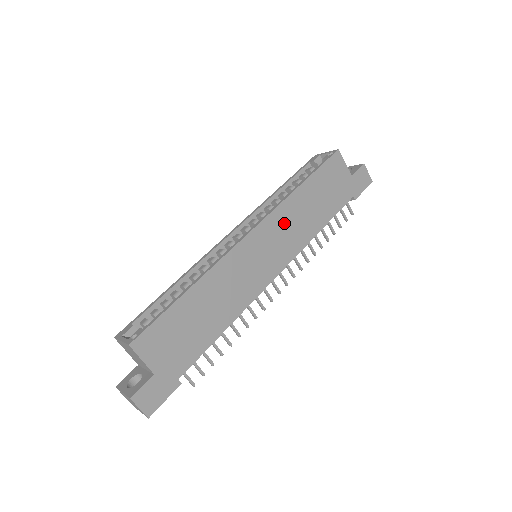
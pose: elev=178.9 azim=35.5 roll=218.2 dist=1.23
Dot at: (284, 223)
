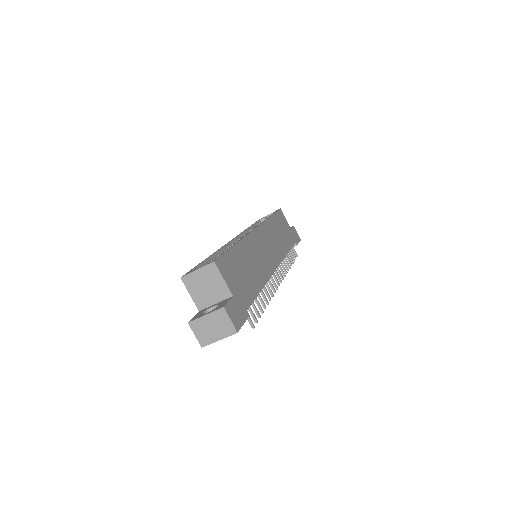
Dot at: (270, 235)
